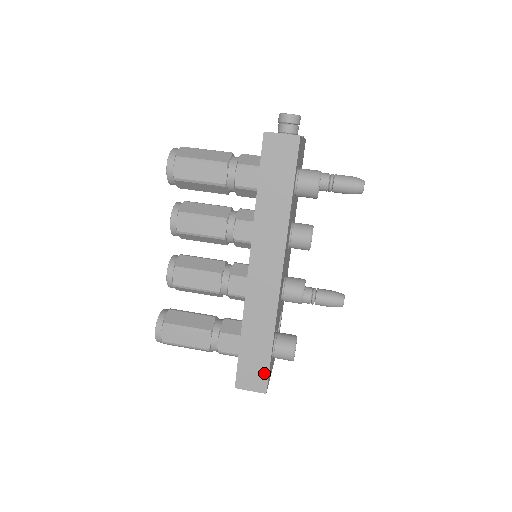
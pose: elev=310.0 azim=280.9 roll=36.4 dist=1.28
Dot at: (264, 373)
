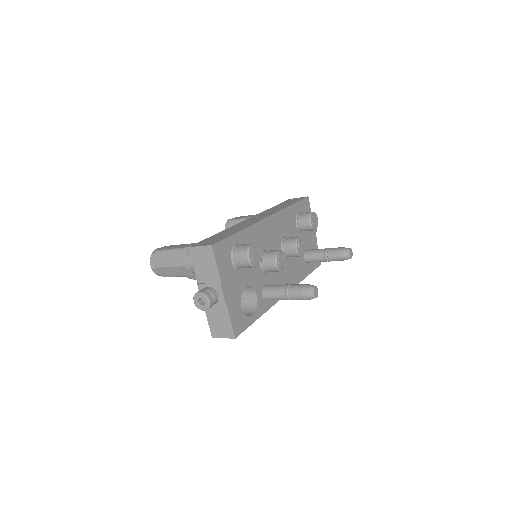
Dot at: (220, 239)
